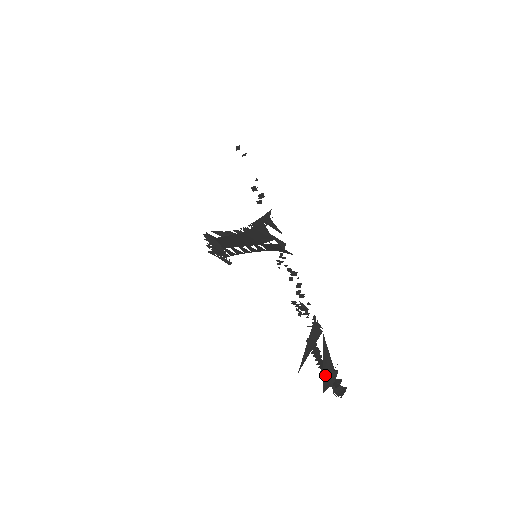
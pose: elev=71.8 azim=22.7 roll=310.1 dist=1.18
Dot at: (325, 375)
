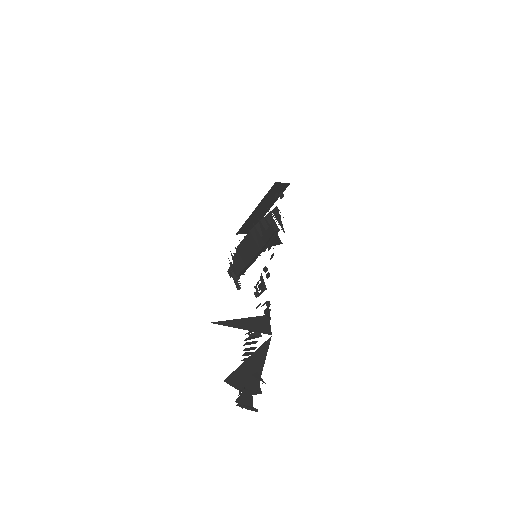
Dot at: (241, 371)
